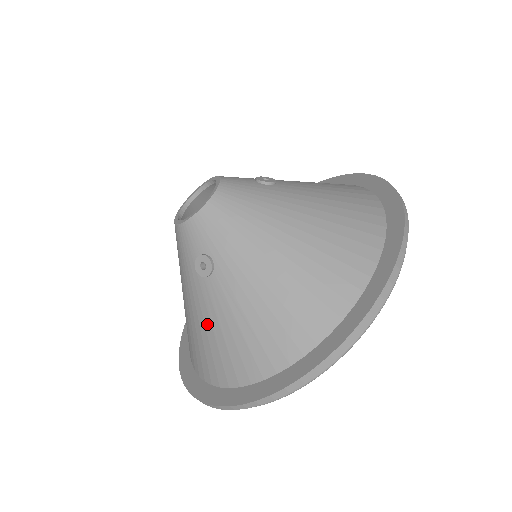
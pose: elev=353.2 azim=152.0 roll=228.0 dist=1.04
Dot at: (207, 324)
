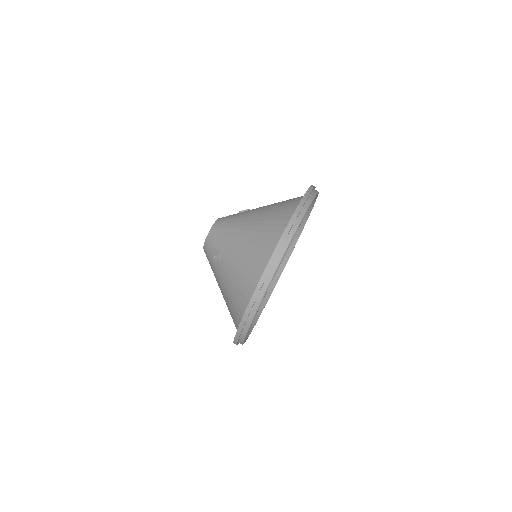
Dot at: (227, 288)
